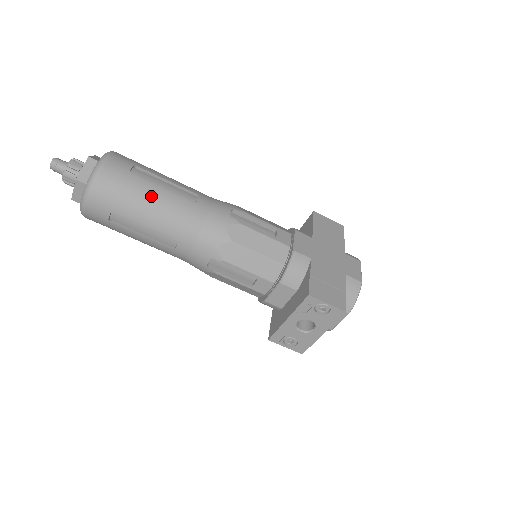
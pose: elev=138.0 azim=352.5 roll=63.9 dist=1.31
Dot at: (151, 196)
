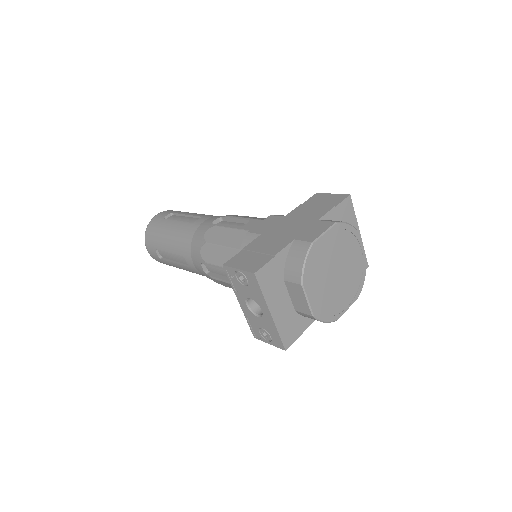
Dot at: (168, 229)
